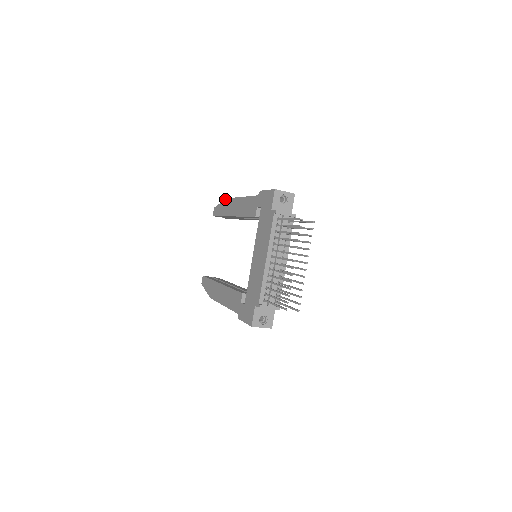
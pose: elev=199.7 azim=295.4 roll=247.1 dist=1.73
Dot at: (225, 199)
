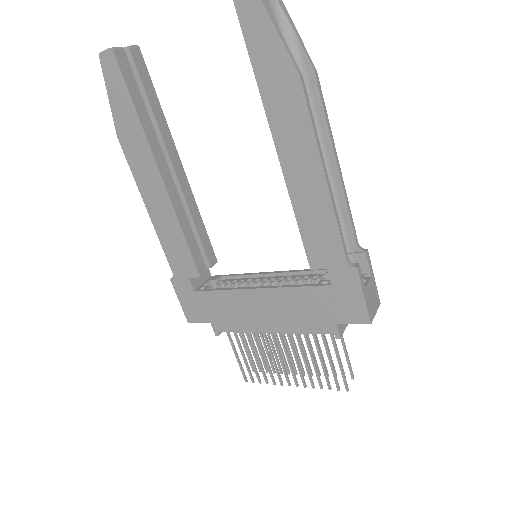
Dot at: (295, 67)
